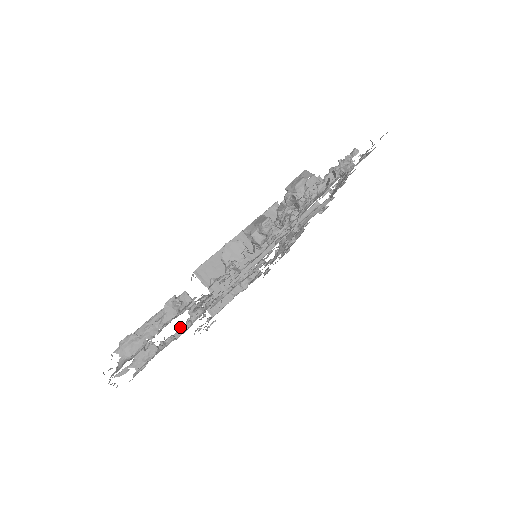
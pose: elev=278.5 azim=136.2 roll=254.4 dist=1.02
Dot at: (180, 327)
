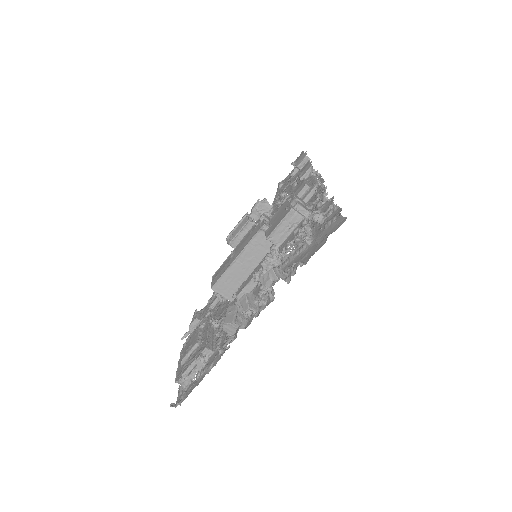
Dot at: occluded
